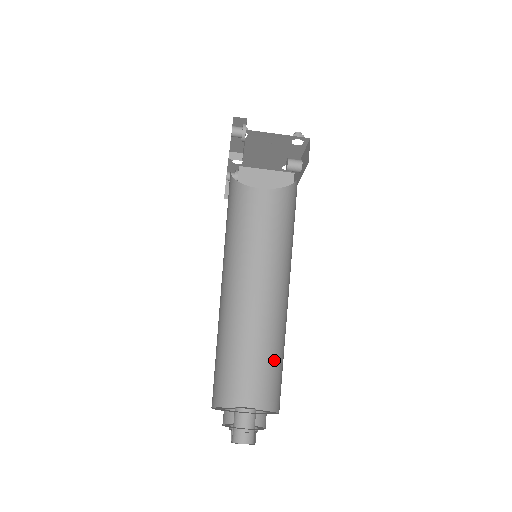
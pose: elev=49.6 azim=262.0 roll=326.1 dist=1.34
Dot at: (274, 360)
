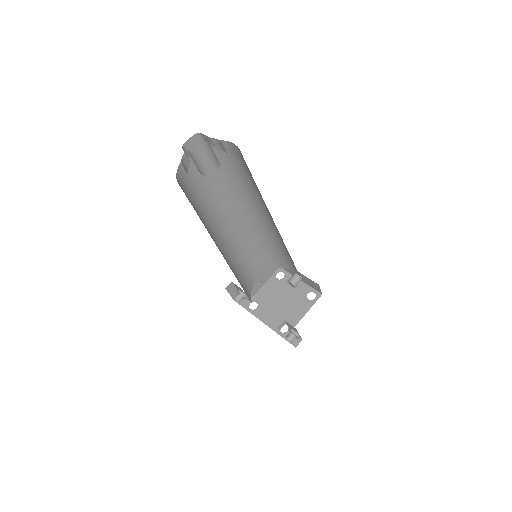
Dot at: occluded
